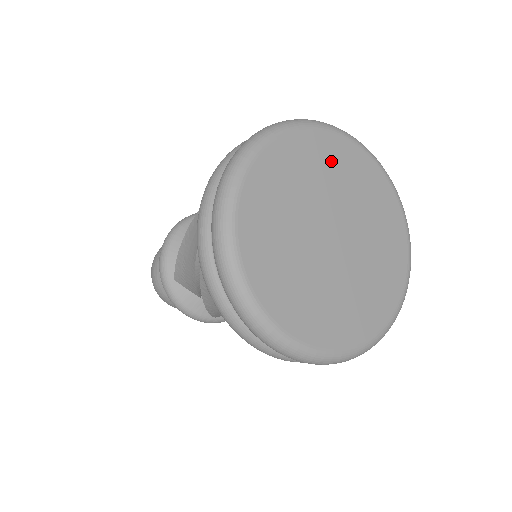
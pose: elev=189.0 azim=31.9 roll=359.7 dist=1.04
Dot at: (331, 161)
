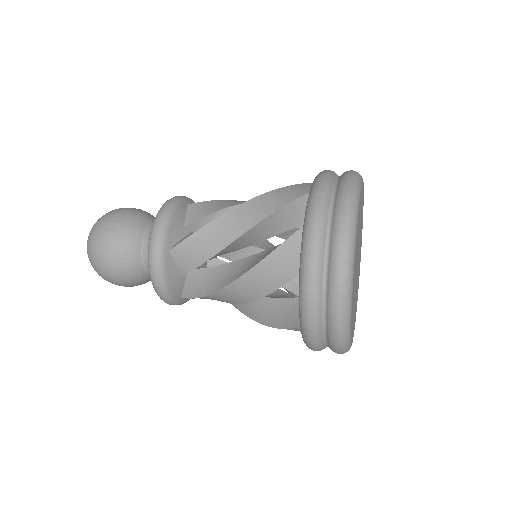
Dot at: occluded
